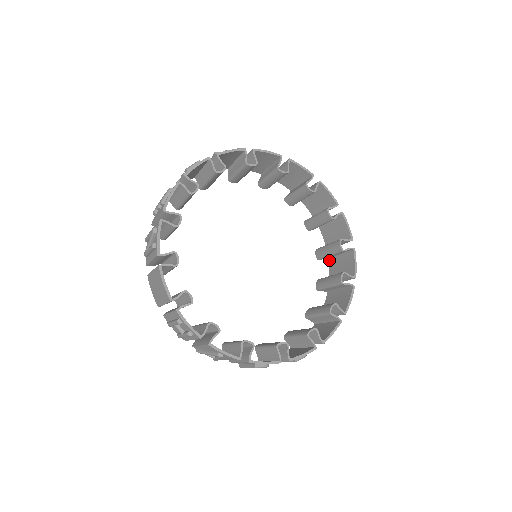
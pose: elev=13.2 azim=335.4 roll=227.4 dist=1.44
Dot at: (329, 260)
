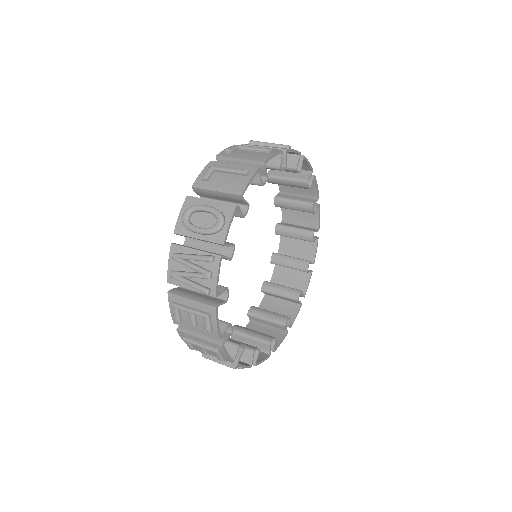
Dot at: occluded
